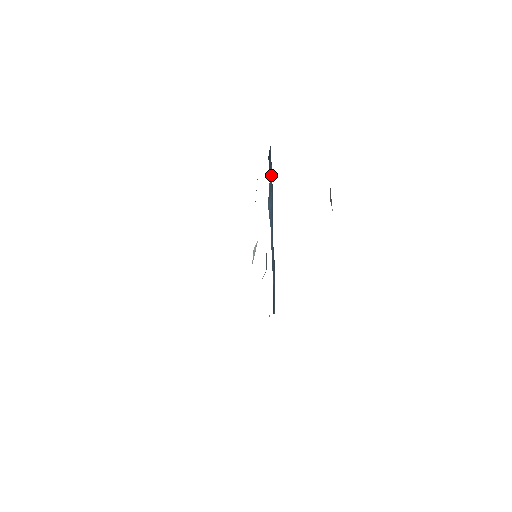
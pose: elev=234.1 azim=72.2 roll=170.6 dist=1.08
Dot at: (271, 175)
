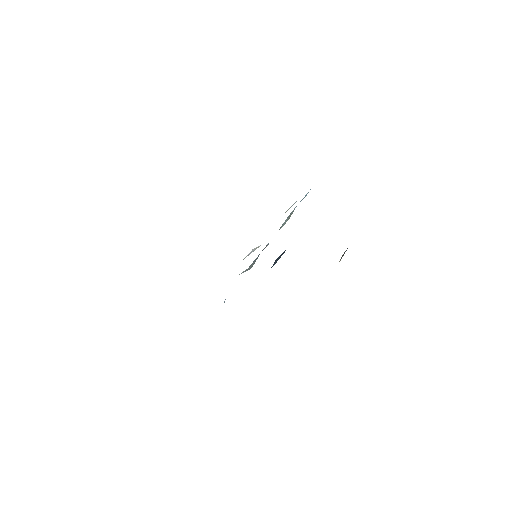
Dot at: occluded
